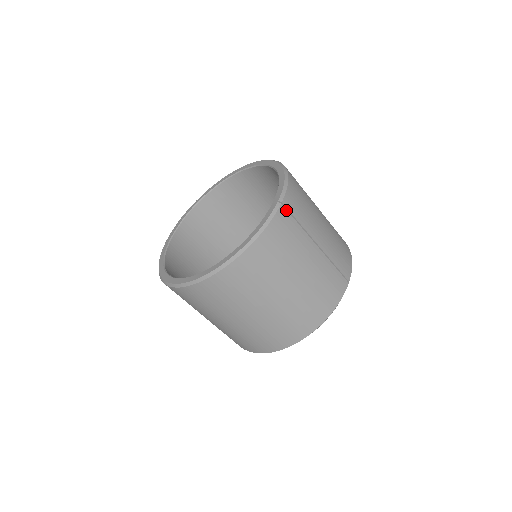
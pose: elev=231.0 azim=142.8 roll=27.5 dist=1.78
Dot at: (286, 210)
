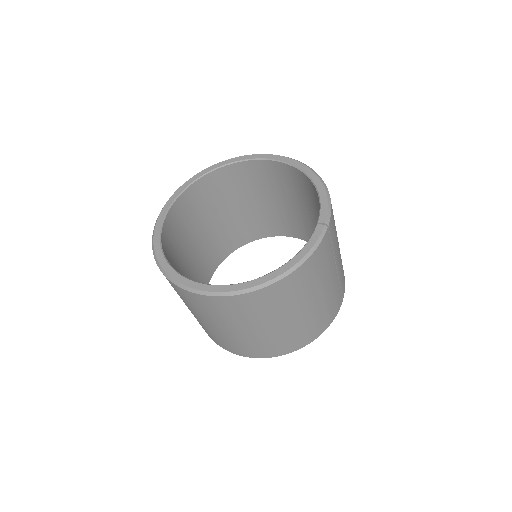
Dot at: (329, 233)
